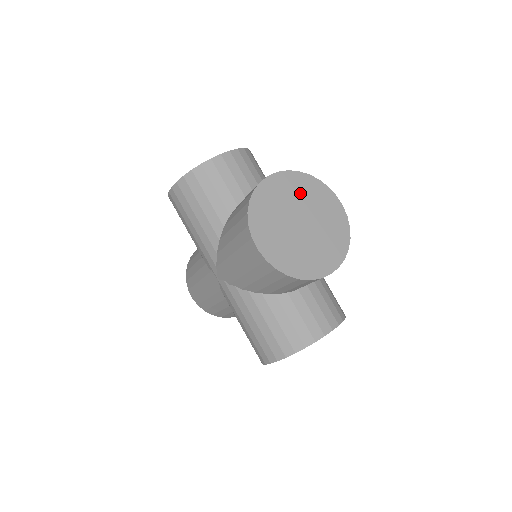
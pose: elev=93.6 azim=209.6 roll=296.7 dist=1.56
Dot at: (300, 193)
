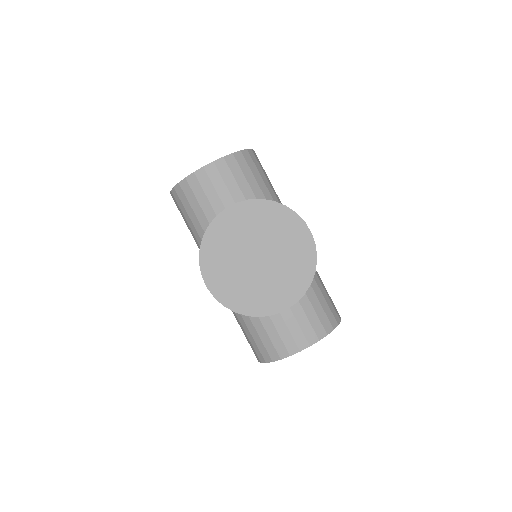
Dot at: (261, 224)
